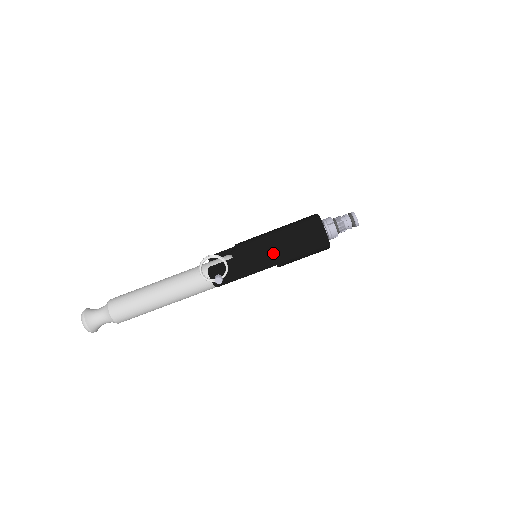
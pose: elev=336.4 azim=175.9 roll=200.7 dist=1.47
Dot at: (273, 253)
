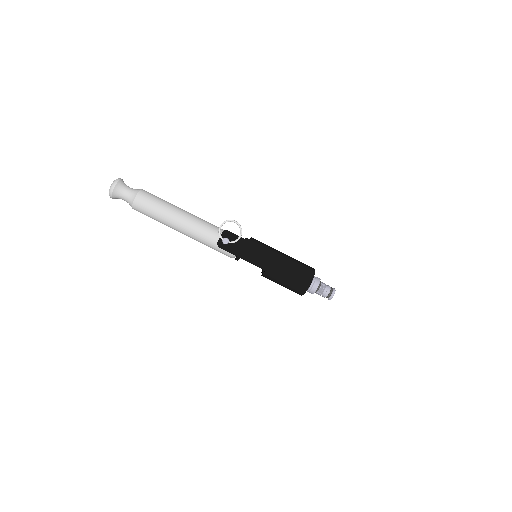
Dot at: (272, 260)
